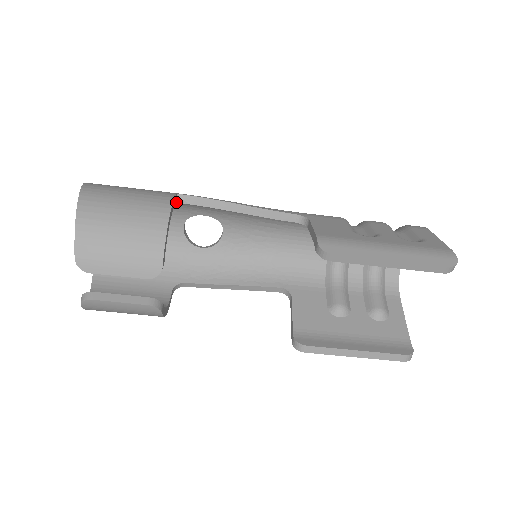
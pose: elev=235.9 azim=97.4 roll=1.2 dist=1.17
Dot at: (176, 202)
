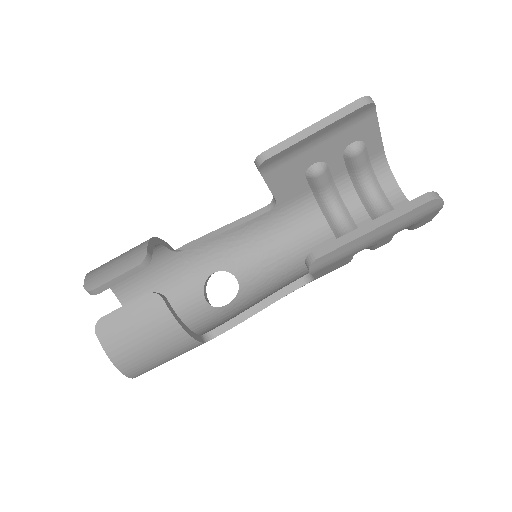
Dot at: (172, 250)
